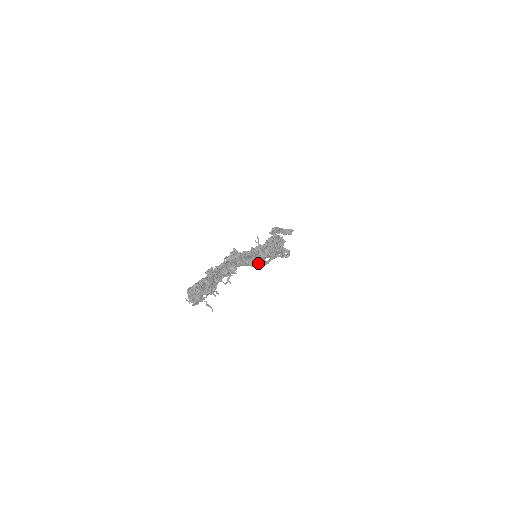
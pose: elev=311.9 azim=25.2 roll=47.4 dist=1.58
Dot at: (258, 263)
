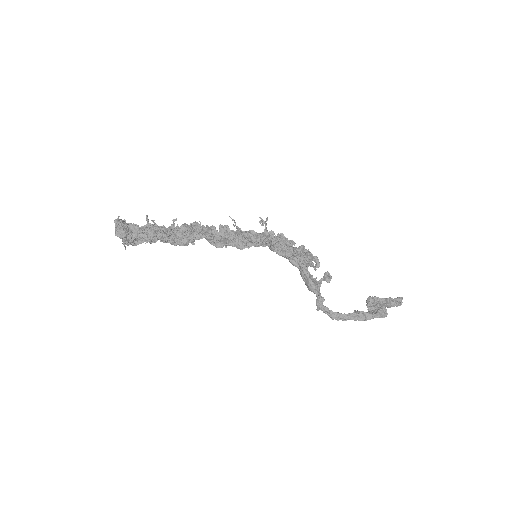
Dot at: (230, 238)
